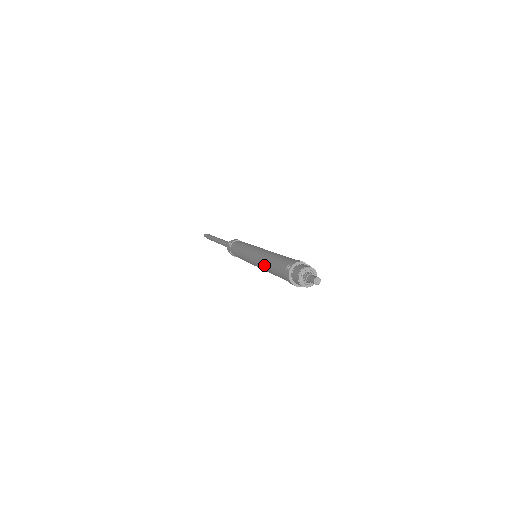
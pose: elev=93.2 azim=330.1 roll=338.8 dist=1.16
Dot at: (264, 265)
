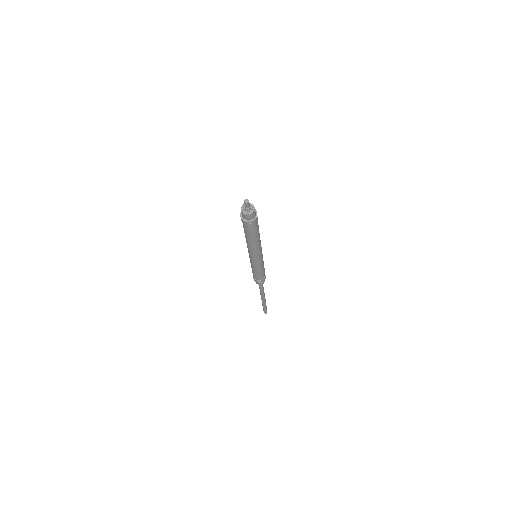
Dot at: occluded
